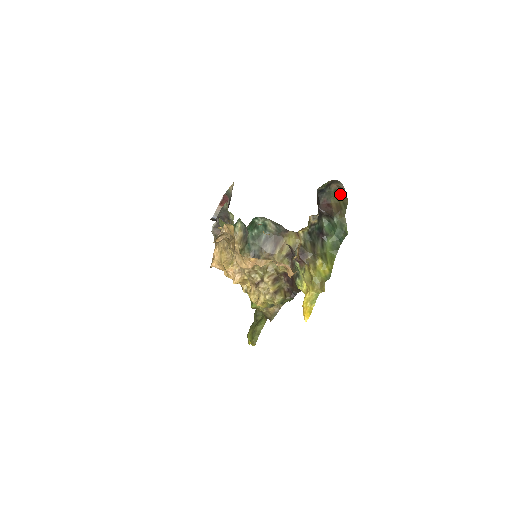
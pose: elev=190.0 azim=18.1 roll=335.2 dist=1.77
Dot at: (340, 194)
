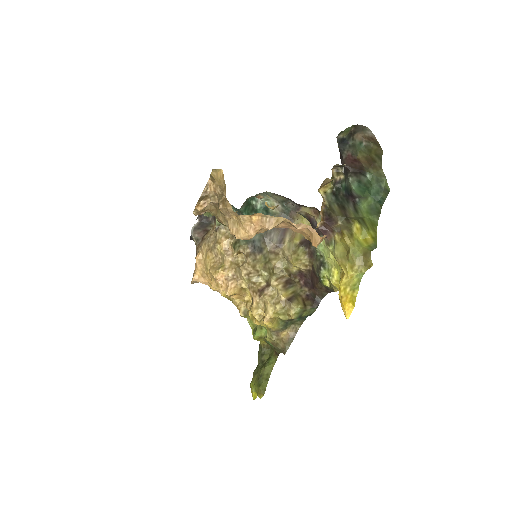
Dot at: (368, 147)
